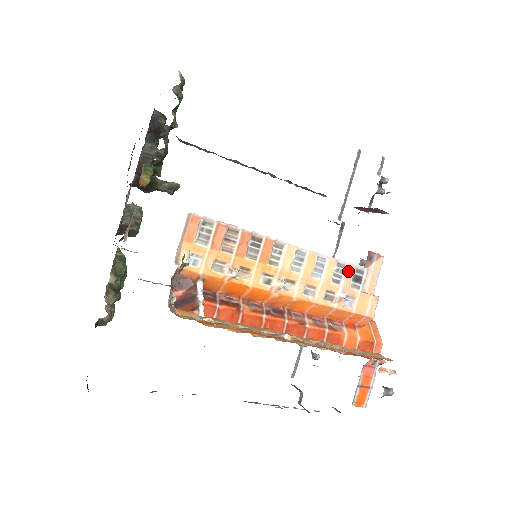
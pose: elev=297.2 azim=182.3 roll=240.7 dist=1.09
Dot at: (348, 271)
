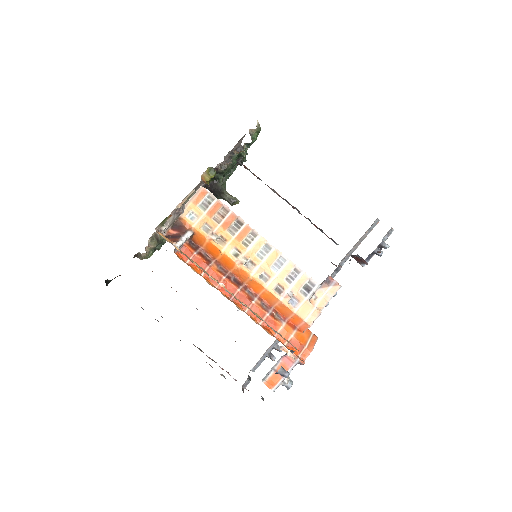
Dot at: (302, 278)
